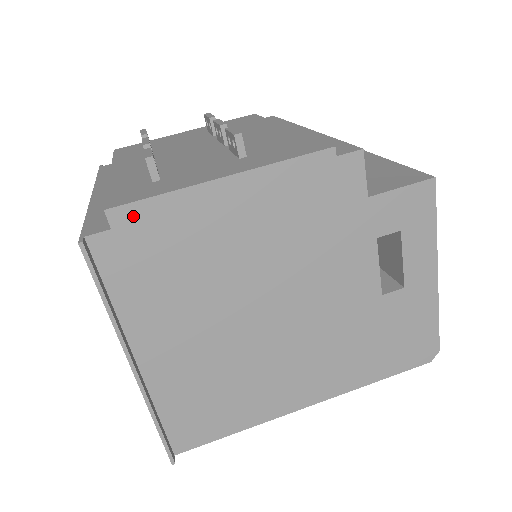
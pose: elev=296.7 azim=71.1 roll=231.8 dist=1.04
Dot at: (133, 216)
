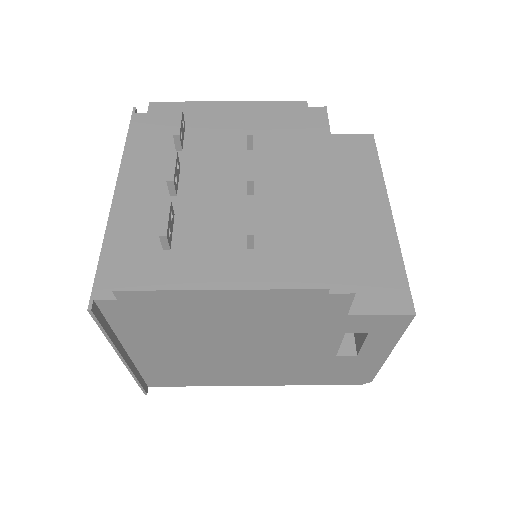
Dot at: (136, 296)
